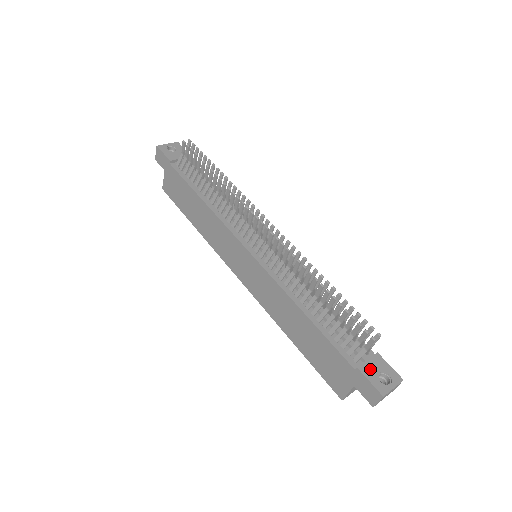
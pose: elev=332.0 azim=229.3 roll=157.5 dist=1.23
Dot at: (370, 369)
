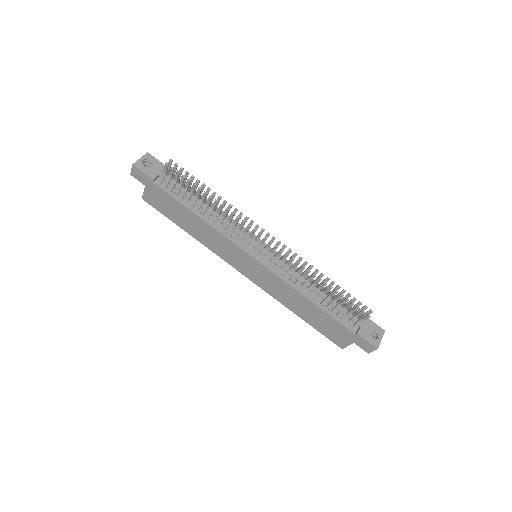
Dot at: (365, 331)
